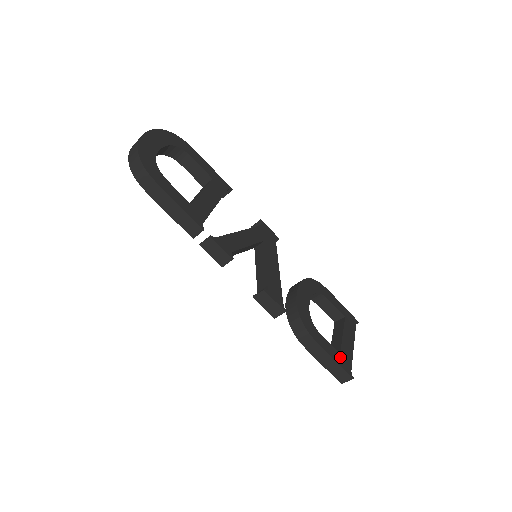
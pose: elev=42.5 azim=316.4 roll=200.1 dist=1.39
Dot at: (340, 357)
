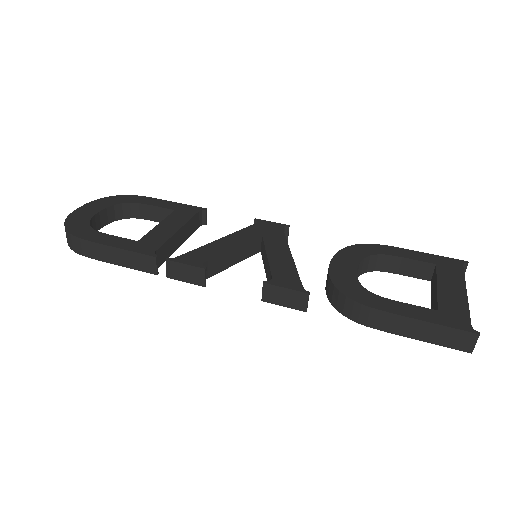
Dot at: (439, 314)
